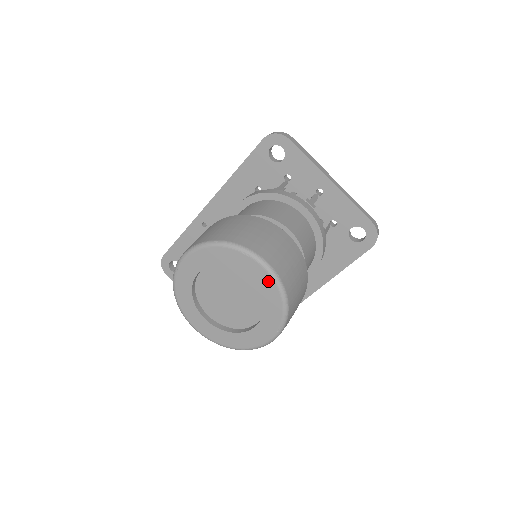
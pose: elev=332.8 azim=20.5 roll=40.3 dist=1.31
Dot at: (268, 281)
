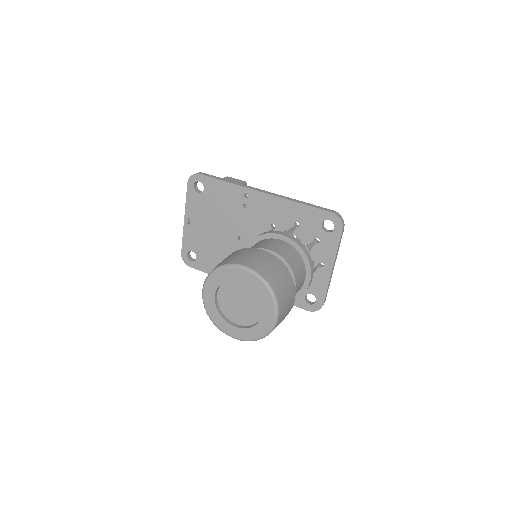
Dot at: (268, 324)
